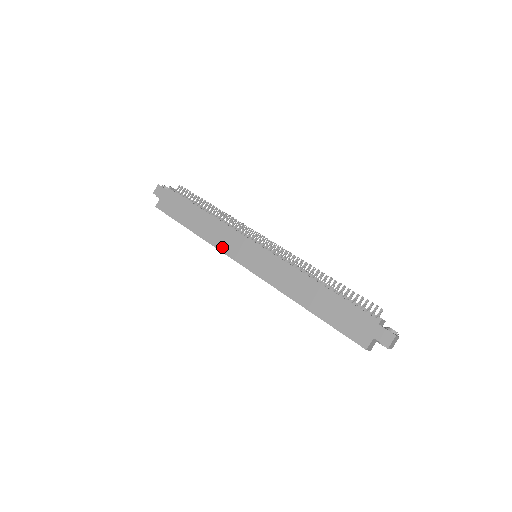
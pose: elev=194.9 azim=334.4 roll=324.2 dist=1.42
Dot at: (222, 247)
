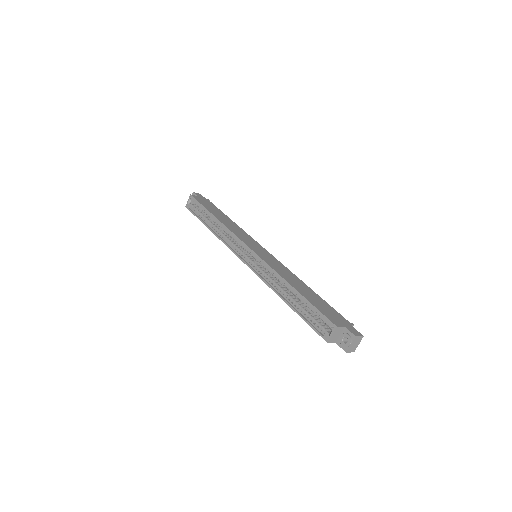
Dot at: (236, 233)
